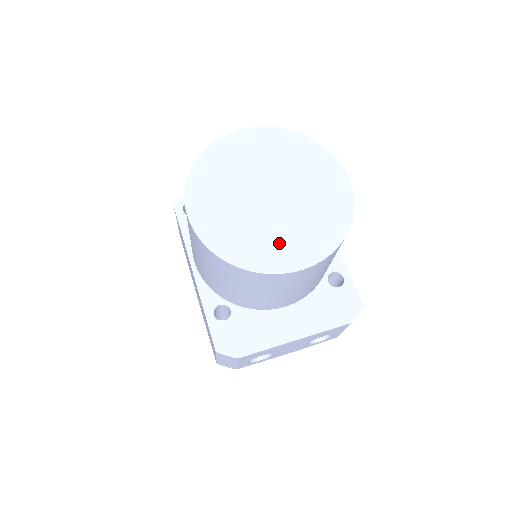
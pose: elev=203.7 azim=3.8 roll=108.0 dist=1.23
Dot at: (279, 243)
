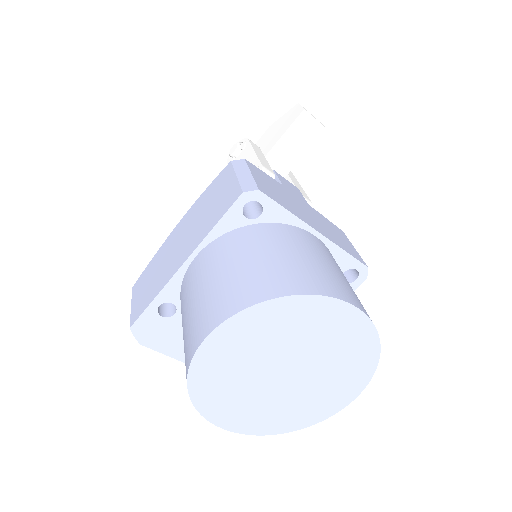
Dot at: (240, 406)
